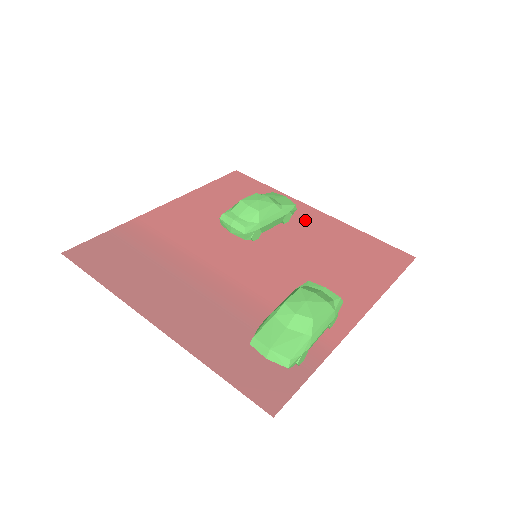
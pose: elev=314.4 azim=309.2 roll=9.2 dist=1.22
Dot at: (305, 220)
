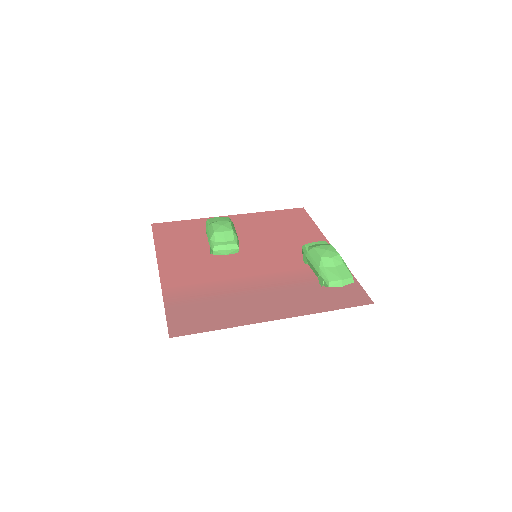
Dot at: (237, 224)
